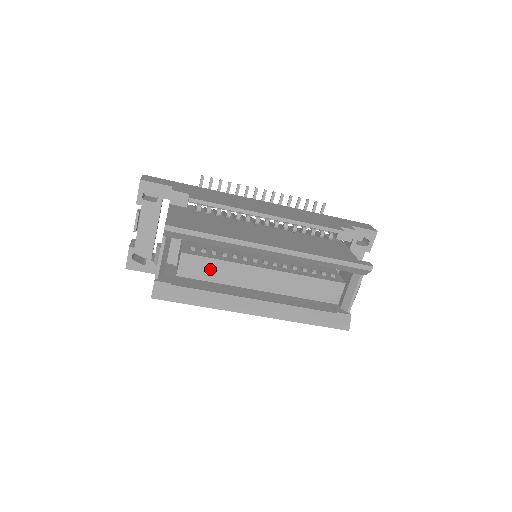
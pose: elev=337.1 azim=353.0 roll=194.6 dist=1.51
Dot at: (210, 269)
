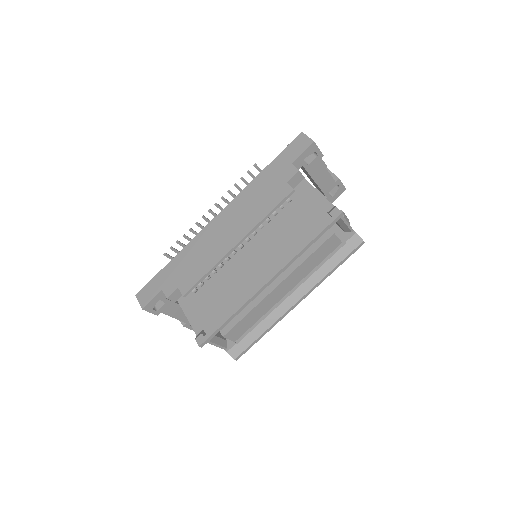
Dot at: (247, 322)
